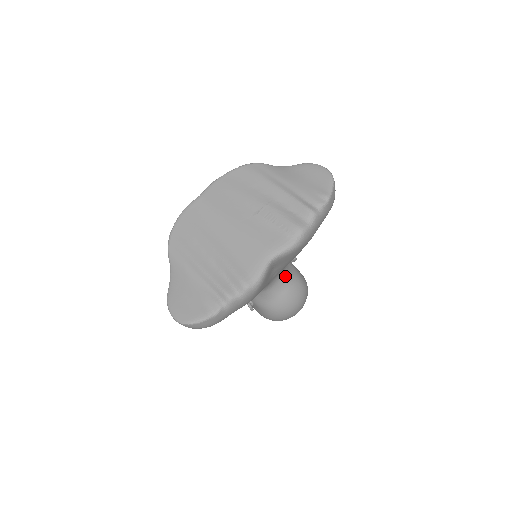
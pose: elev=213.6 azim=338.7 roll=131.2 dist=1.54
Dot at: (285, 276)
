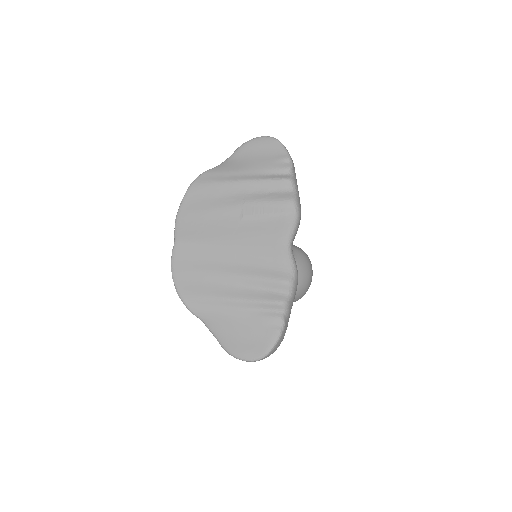
Dot at: occluded
